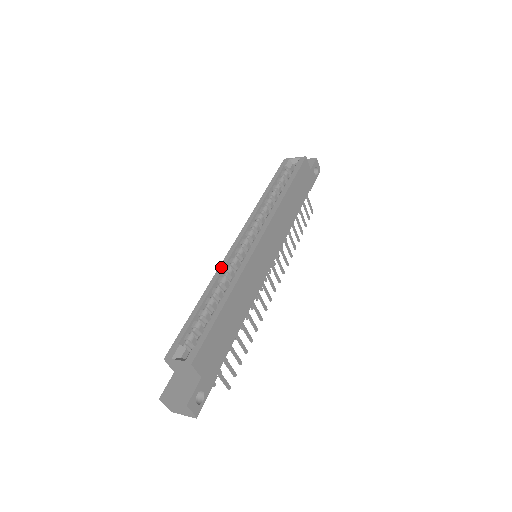
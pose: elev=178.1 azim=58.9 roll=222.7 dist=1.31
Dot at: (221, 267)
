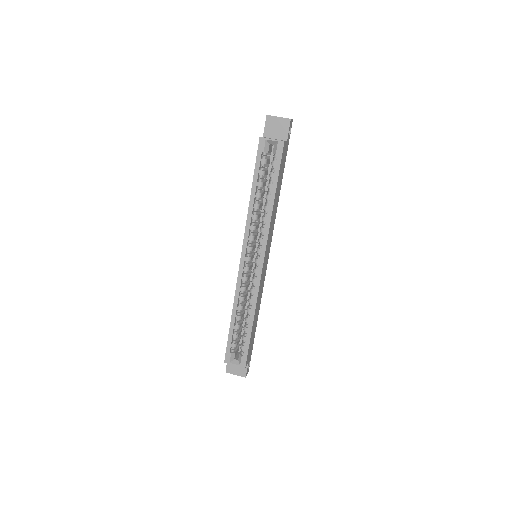
Dot at: (238, 289)
